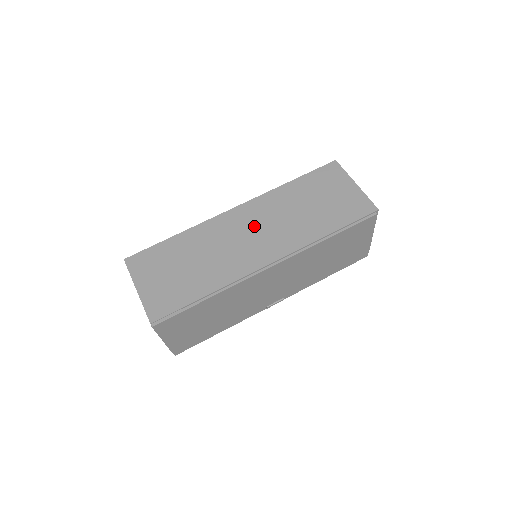
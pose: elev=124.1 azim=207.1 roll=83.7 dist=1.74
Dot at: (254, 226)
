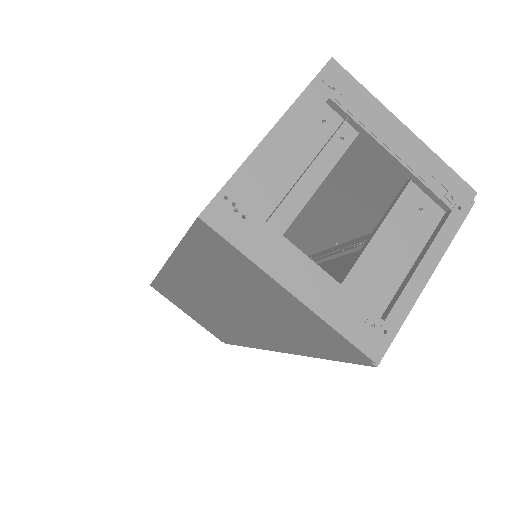
Dot at: (207, 300)
